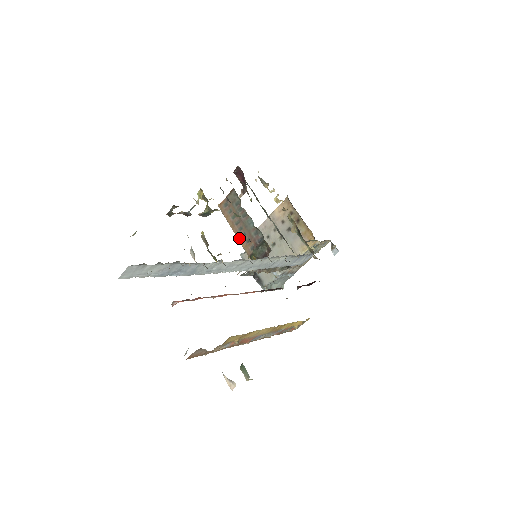
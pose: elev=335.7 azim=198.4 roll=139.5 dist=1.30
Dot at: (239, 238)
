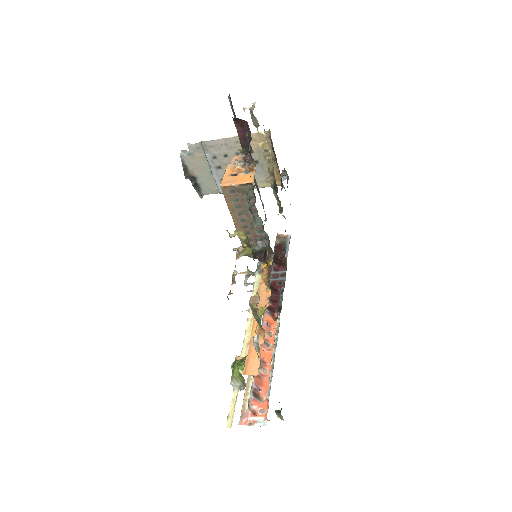
Dot at: (238, 228)
